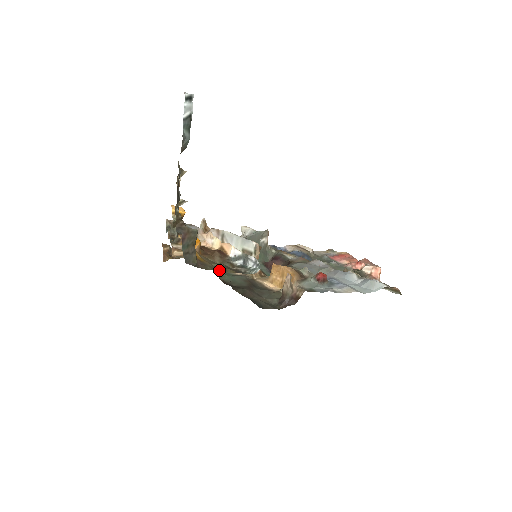
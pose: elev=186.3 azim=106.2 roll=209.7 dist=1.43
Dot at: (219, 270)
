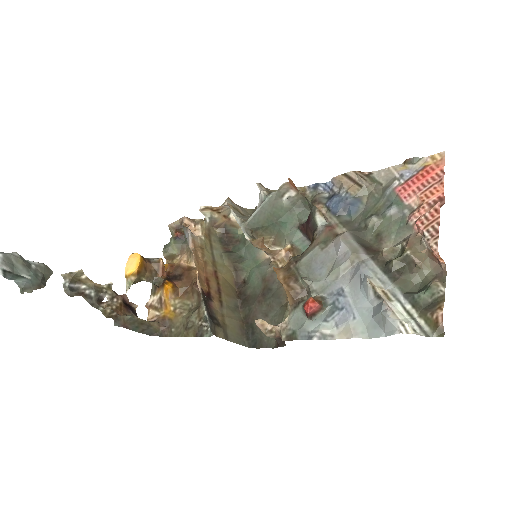
Dot at: (180, 336)
